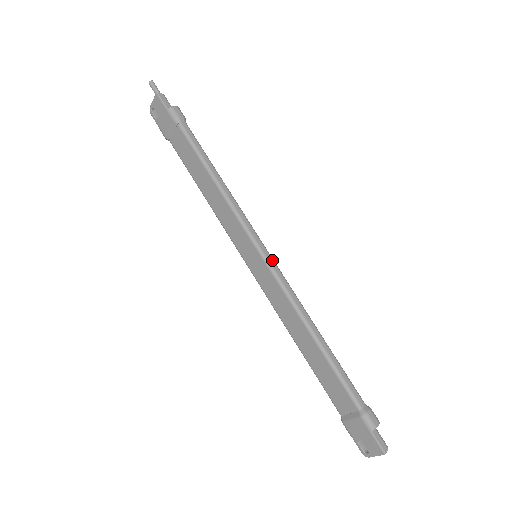
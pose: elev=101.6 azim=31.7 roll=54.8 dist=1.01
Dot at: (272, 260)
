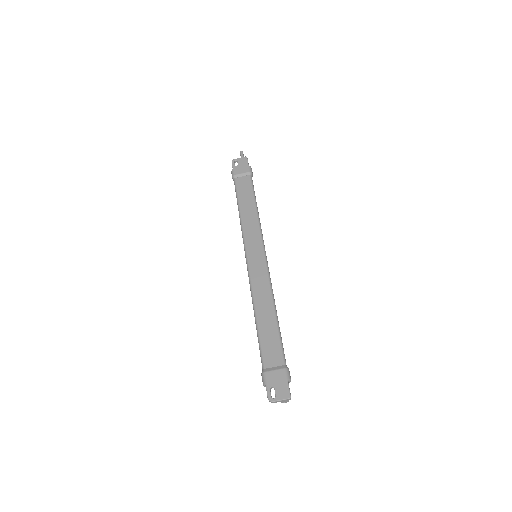
Dot at: occluded
